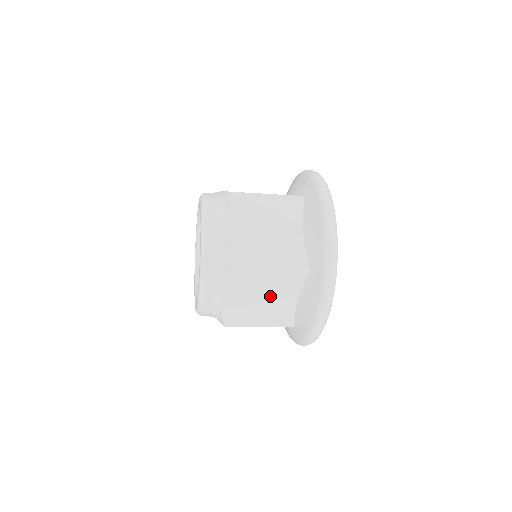
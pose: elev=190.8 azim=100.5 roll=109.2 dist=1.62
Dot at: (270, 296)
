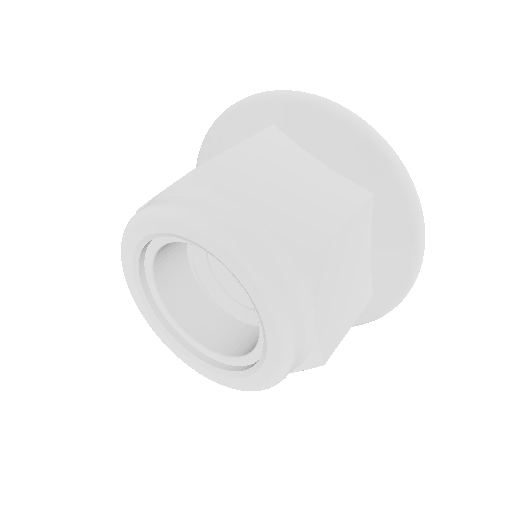
Dot at: (351, 269)
